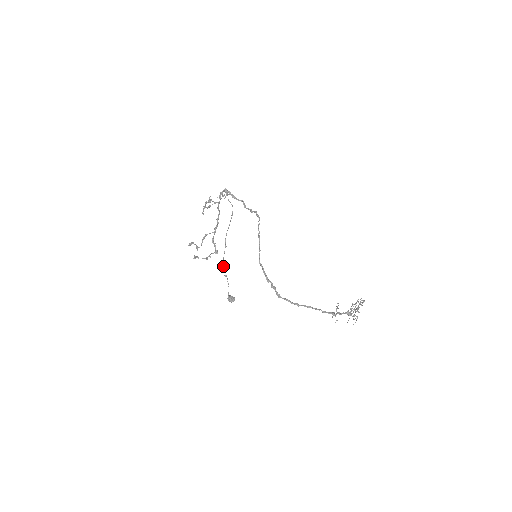
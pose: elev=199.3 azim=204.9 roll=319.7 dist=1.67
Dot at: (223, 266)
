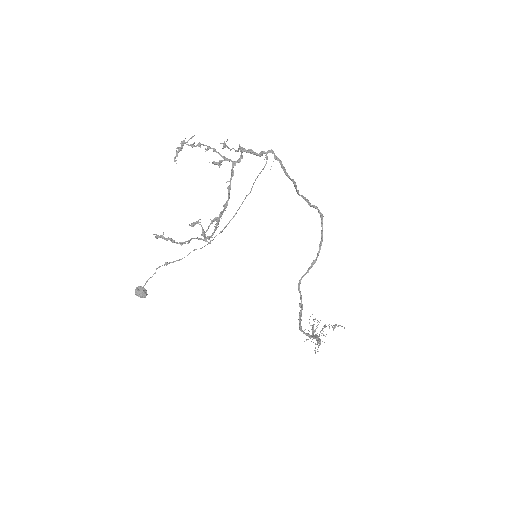
Dot at: (187, 255)
